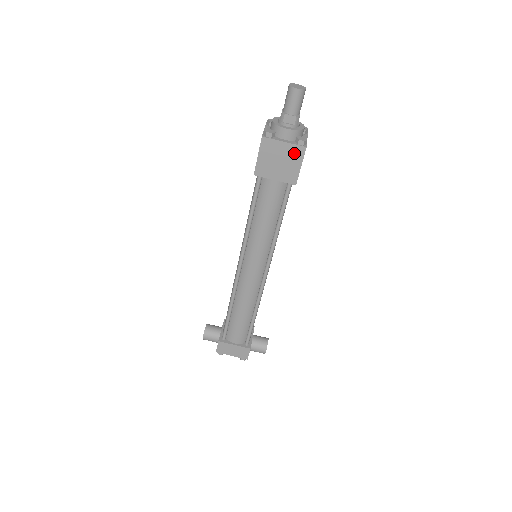
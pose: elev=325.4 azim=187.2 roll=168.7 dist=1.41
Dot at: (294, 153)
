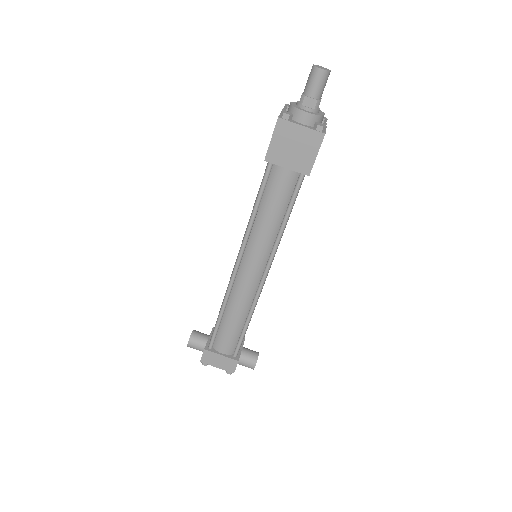
Dot at: (311, 139)
